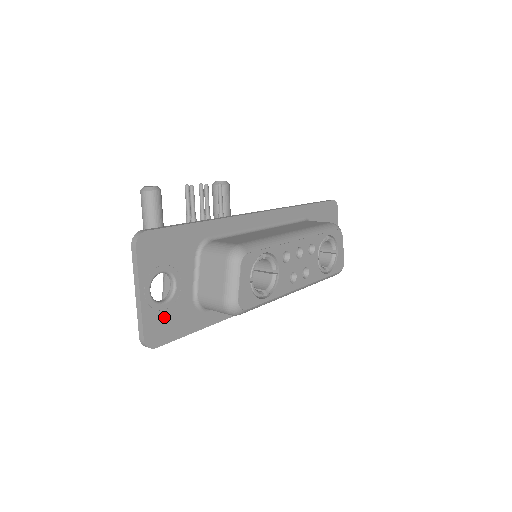
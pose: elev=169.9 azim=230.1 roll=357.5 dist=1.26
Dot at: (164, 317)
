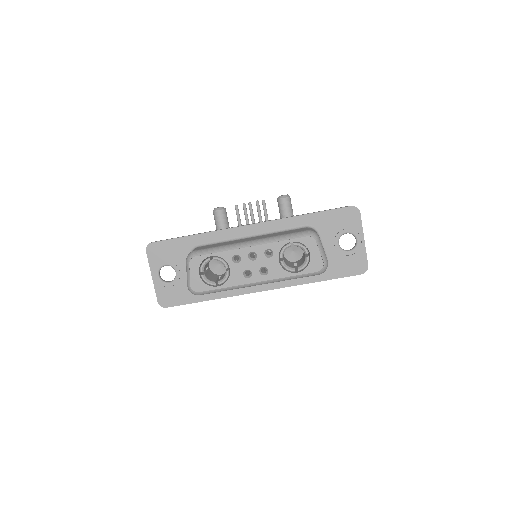
Dot at: (170, 291)
